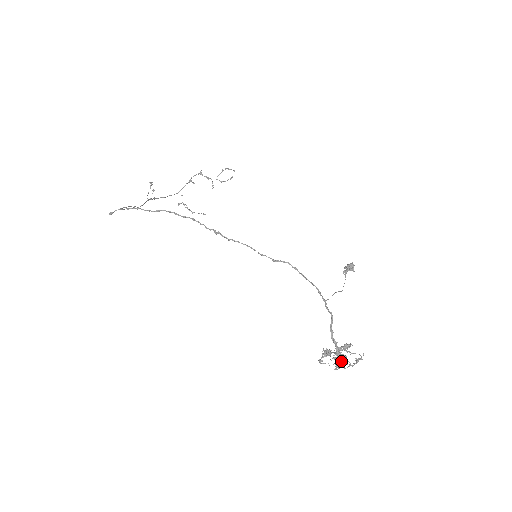
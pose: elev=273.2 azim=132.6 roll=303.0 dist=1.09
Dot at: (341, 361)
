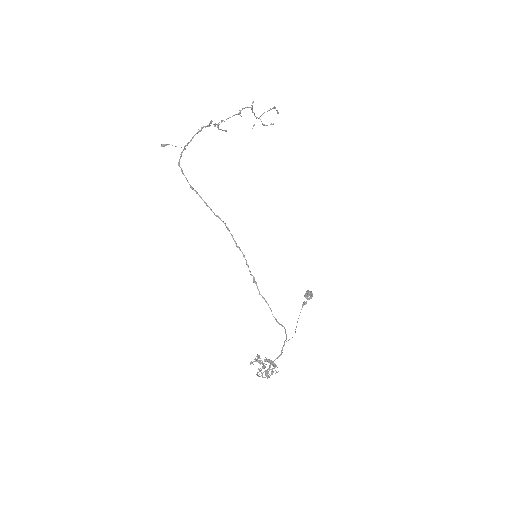
Dot at: (263, 367)
